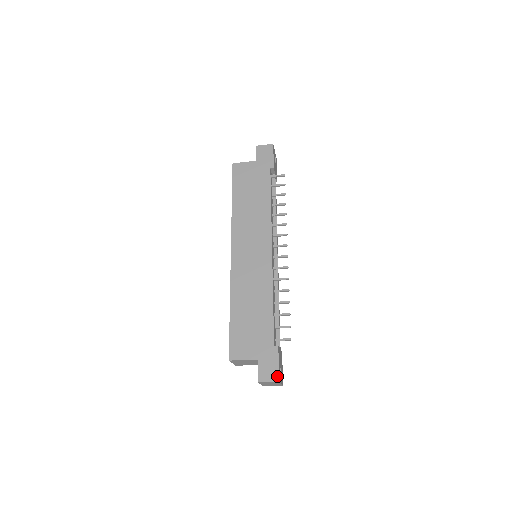
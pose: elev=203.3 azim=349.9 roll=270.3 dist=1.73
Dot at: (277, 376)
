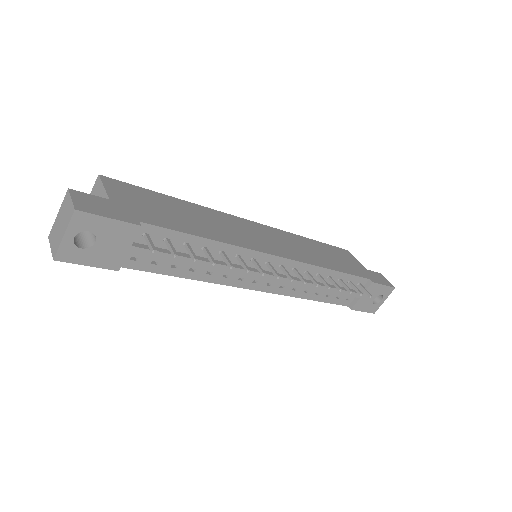
Dot at: (85, 210)
